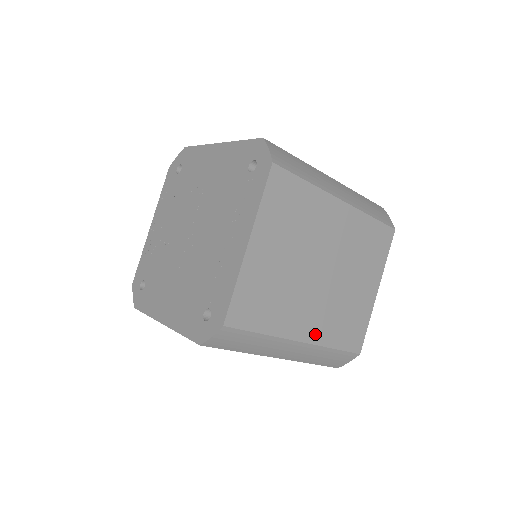
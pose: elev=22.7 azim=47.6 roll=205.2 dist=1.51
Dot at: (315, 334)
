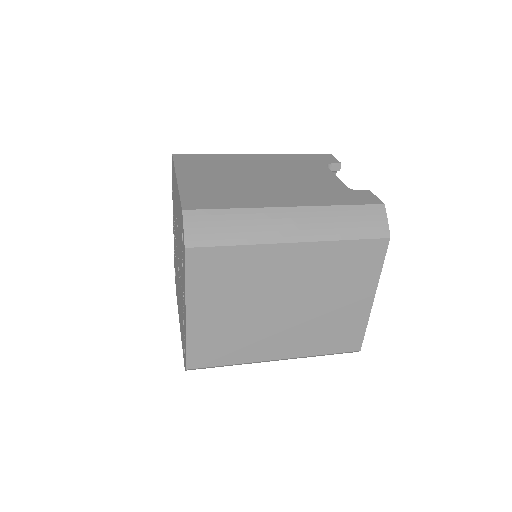
Dot at: (293, 351)
